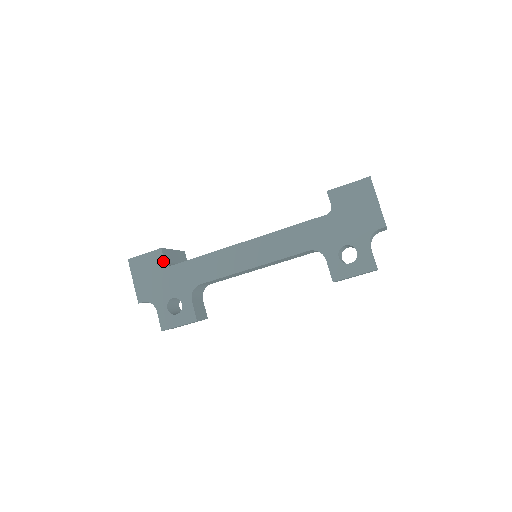
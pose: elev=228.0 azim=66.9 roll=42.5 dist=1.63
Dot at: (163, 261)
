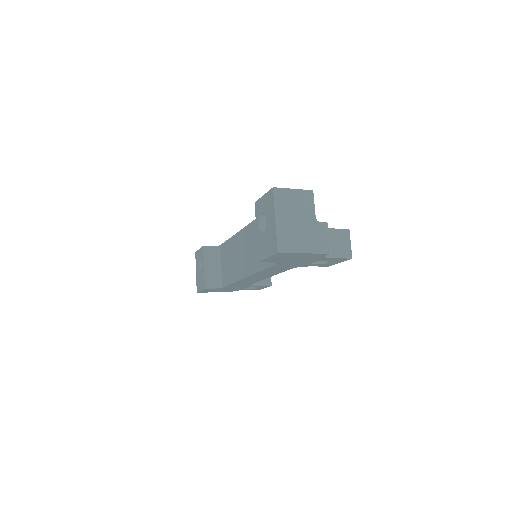
Dot at: occluded
